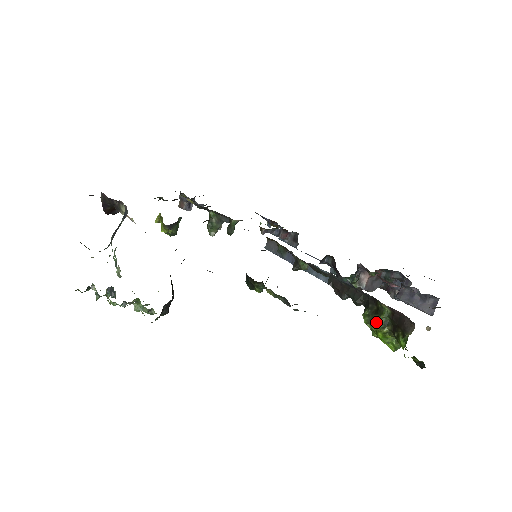
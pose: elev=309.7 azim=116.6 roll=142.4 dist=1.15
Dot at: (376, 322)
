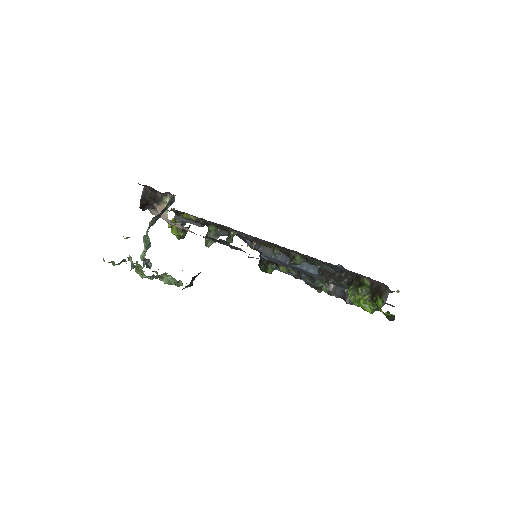
Dot at: (359, 292)
